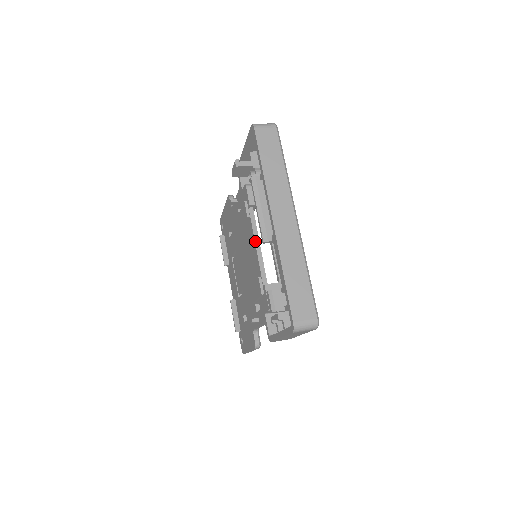
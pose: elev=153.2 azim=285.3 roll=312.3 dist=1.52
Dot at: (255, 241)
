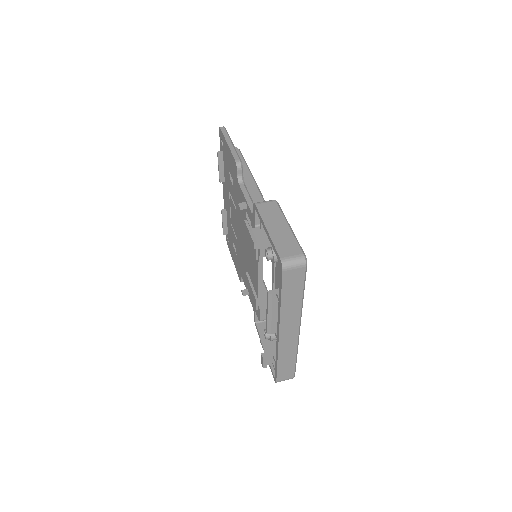
Dot at: (259, 278)
